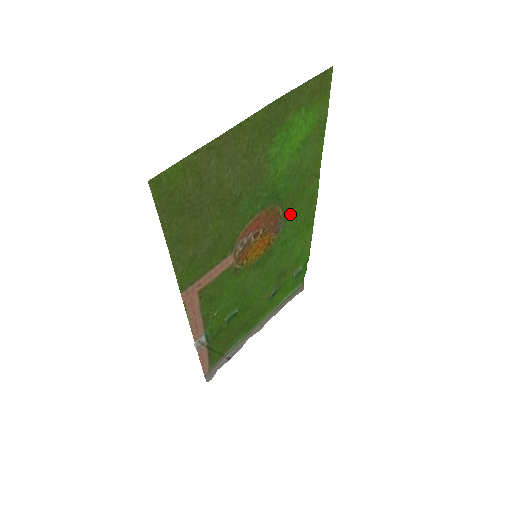
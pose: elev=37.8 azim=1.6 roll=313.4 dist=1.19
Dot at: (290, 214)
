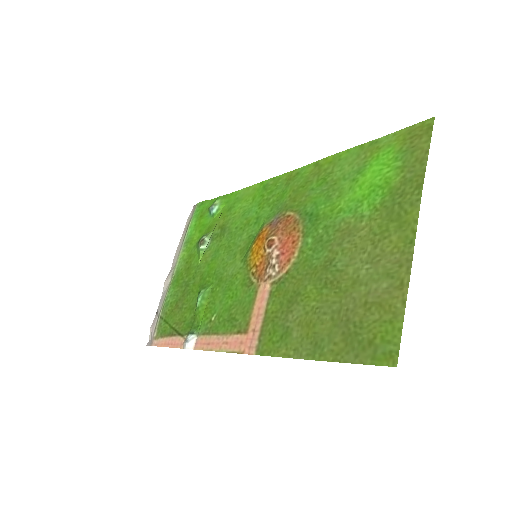
Dot at: (284, 204)
